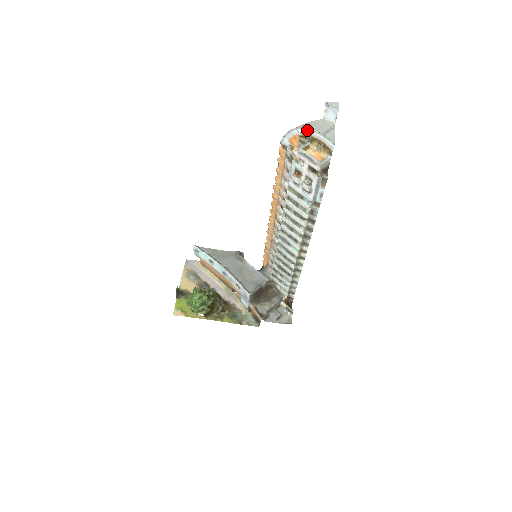
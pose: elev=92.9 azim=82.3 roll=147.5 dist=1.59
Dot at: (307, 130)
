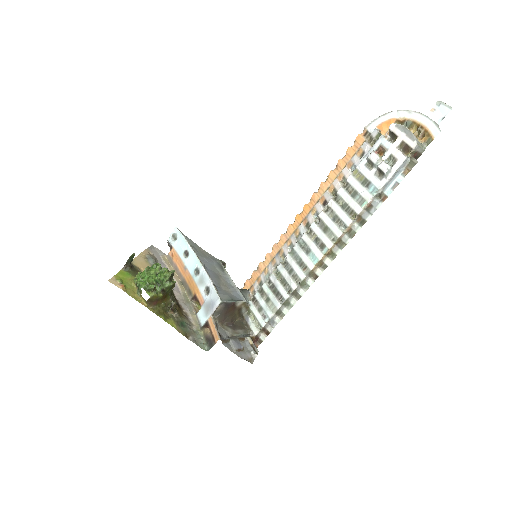
Dot at: (412, 112)
